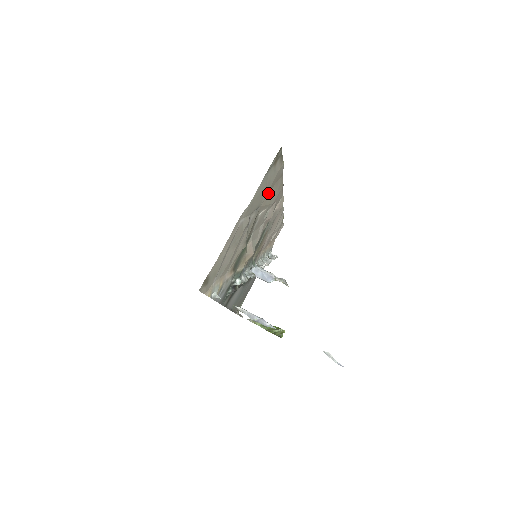
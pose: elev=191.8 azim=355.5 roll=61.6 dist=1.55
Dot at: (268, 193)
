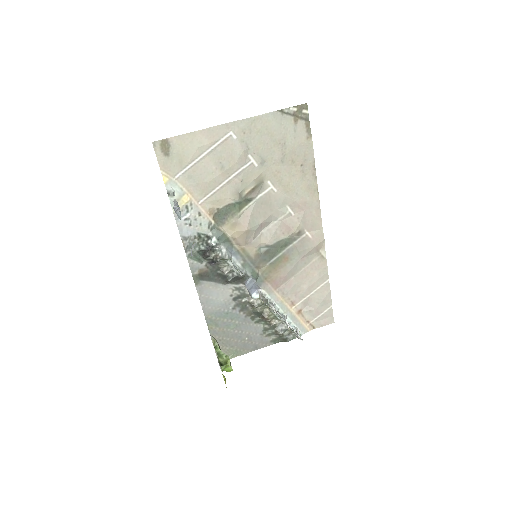
Dot at: (285, 164)
